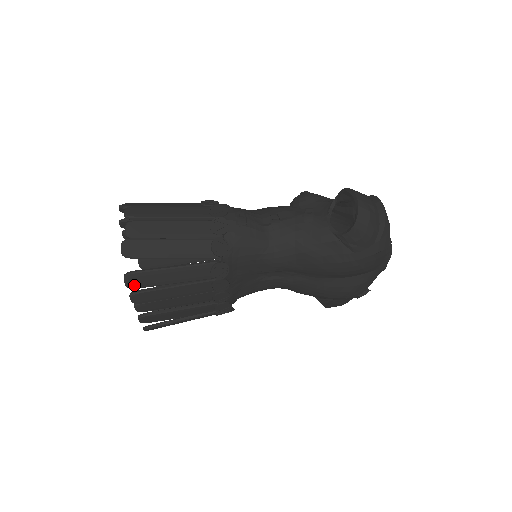
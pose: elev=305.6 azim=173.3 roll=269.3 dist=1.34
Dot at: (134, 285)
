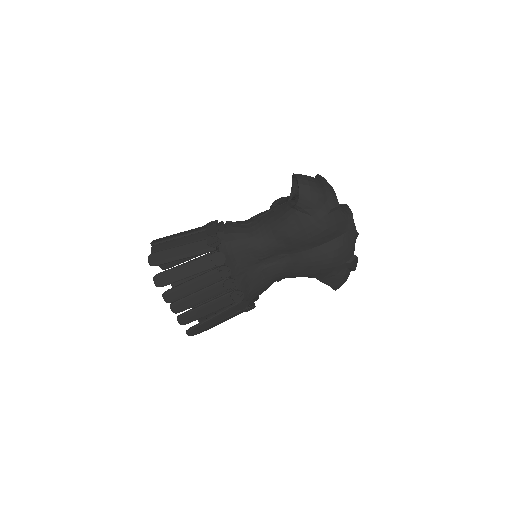
Dot at: (161, 284)
